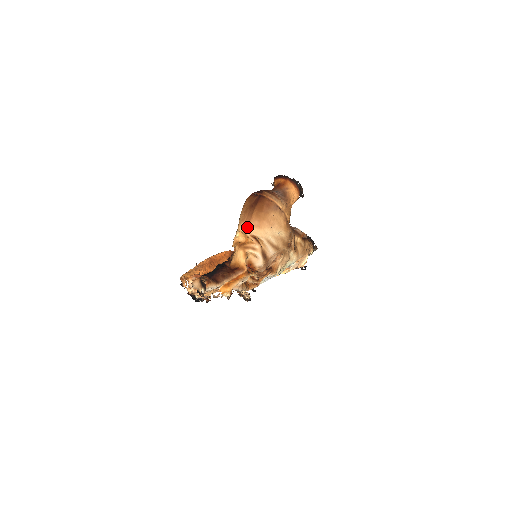
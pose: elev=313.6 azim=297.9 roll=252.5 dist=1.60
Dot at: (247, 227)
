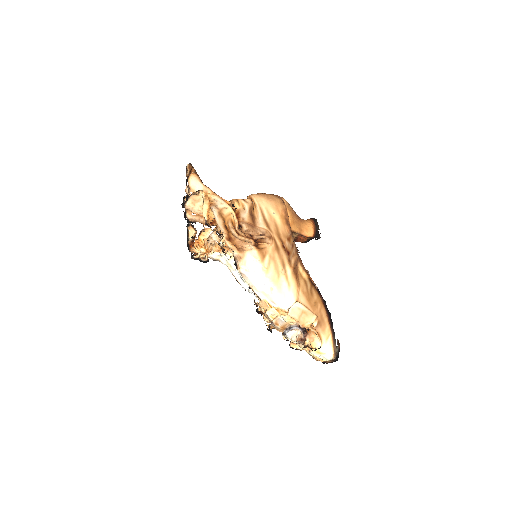
Dot at: occluded
